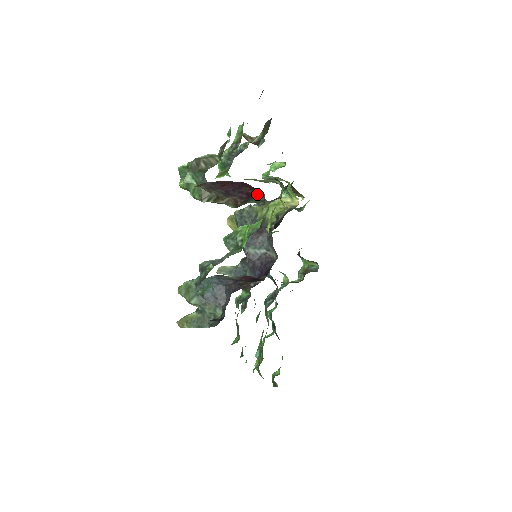
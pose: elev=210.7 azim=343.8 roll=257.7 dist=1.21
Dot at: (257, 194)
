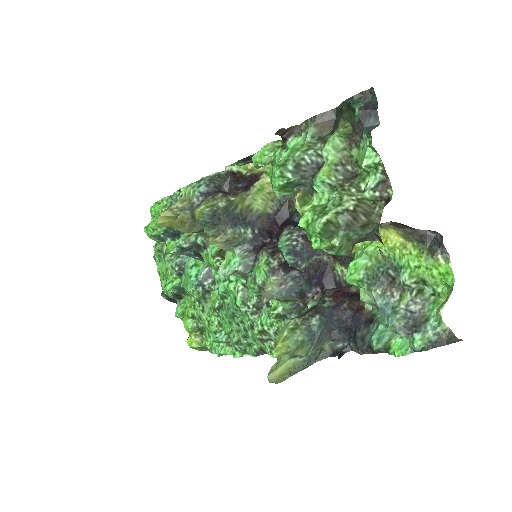
Dot at: (389, 224)
